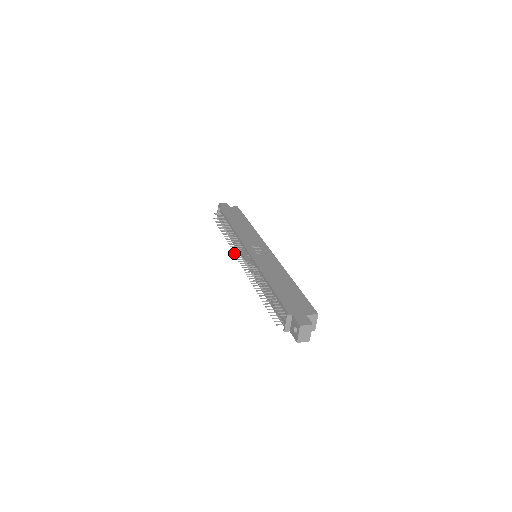
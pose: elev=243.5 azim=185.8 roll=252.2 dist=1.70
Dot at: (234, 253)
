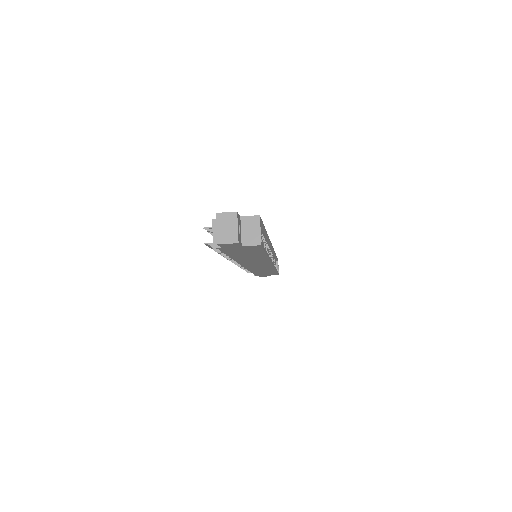
Dot at: (236, 264)
